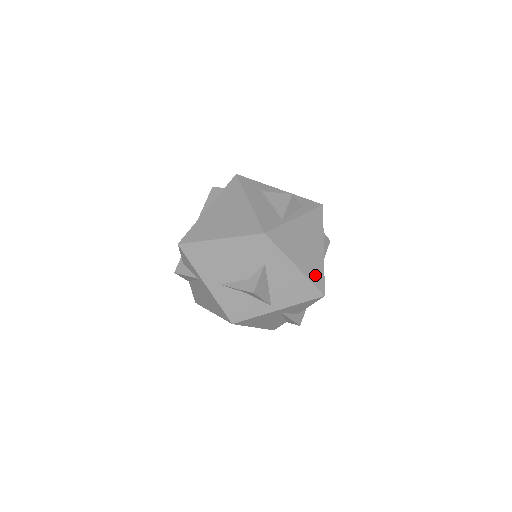
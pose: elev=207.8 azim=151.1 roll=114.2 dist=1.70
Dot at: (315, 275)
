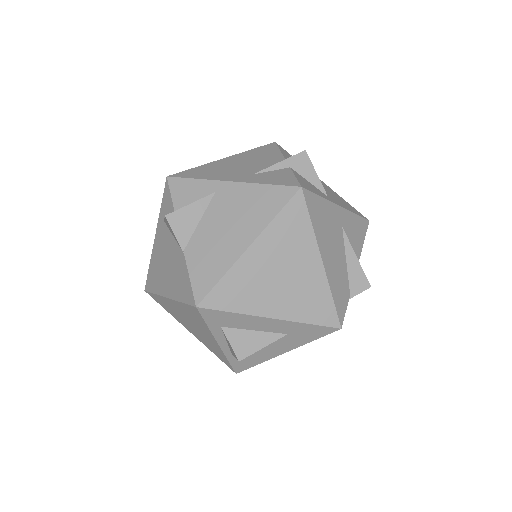
Dot at: occluded
